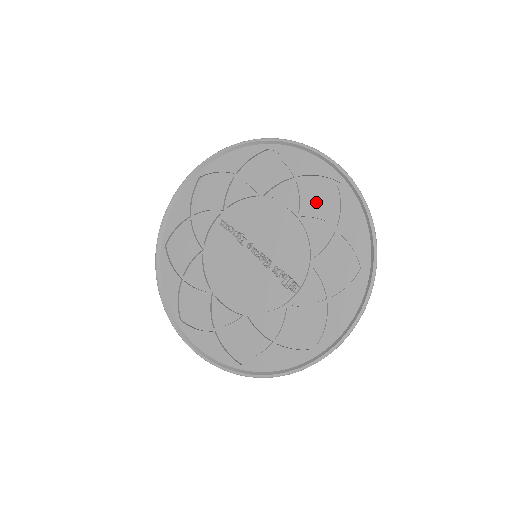
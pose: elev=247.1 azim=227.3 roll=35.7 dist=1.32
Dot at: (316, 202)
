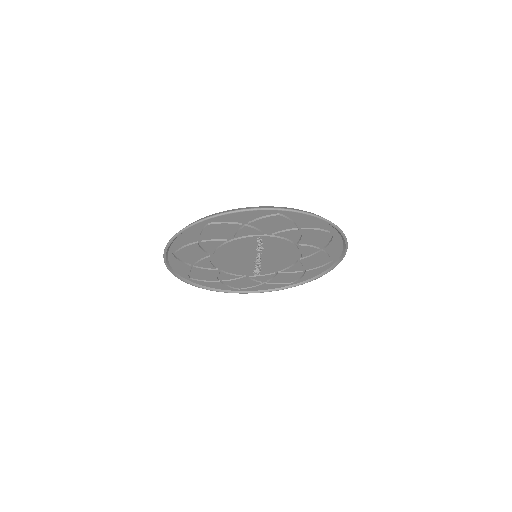
Dot at: (314, 260)
